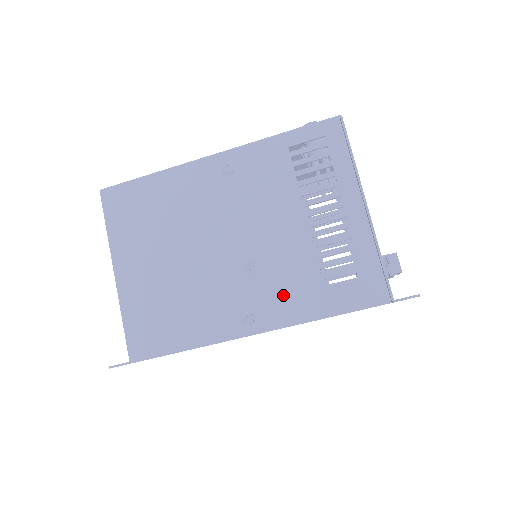
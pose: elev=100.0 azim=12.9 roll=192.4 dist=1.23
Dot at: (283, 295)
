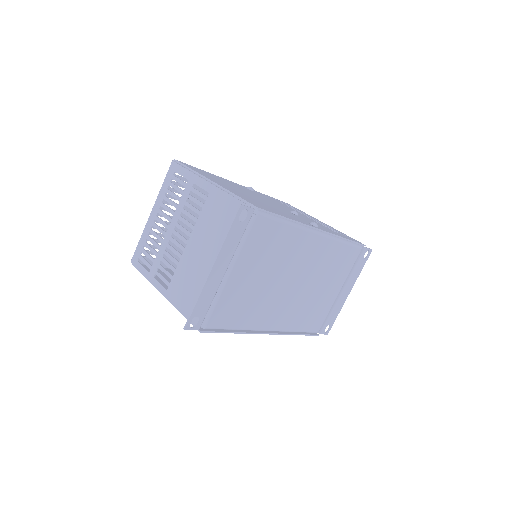
Dot at: (319, 226)
